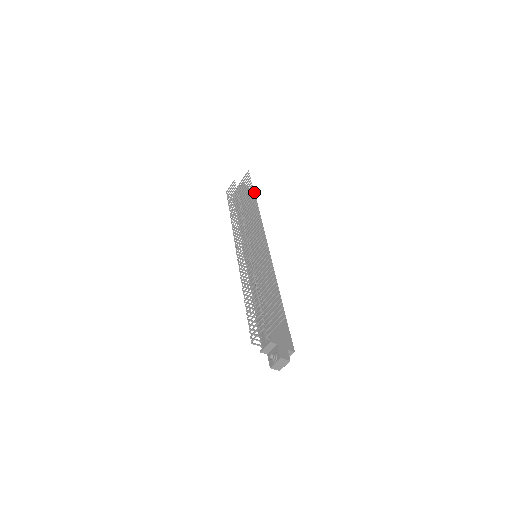
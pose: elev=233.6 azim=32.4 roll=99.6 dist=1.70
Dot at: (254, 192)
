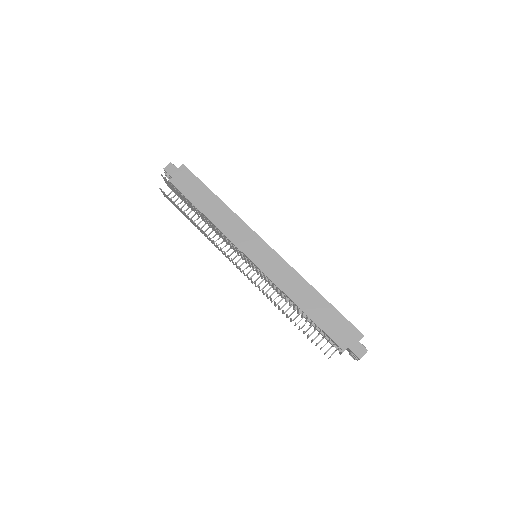
Dot at: (193, 206)
